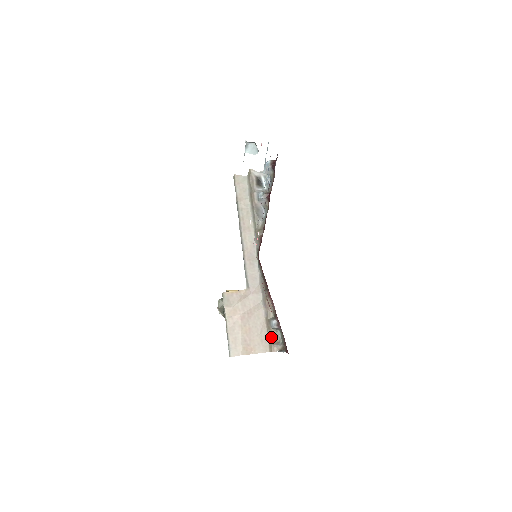
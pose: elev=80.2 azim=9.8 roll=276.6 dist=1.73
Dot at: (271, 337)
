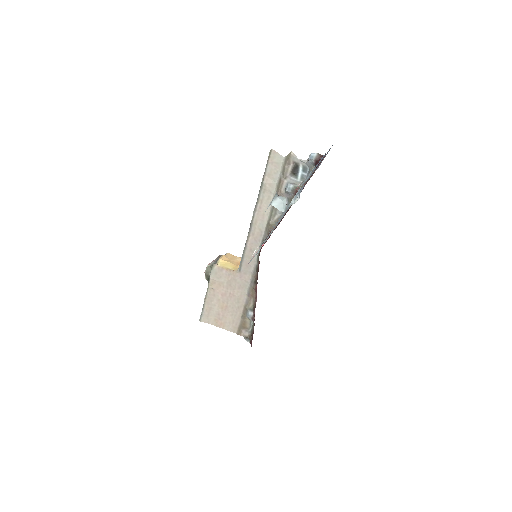
Dot at: (243, 323)
